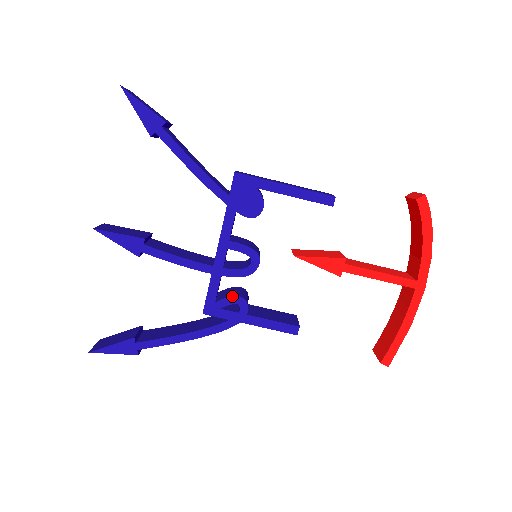
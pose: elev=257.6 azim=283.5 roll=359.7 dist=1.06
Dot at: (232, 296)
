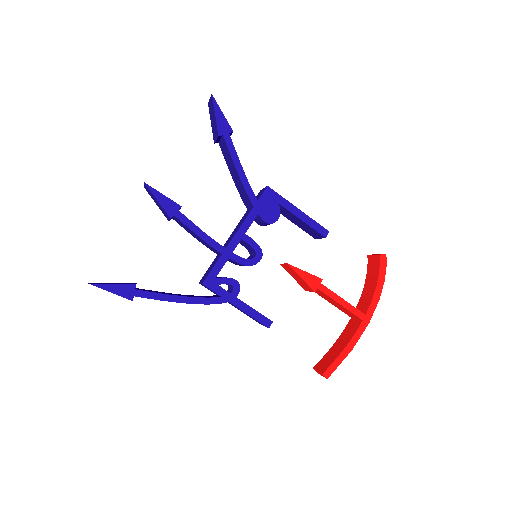
Dot at: (231, 278)
